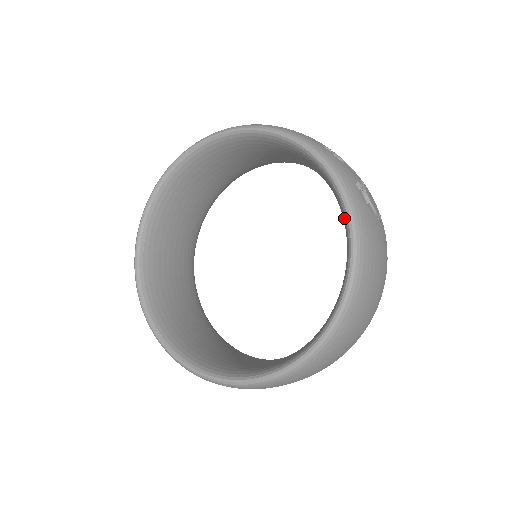
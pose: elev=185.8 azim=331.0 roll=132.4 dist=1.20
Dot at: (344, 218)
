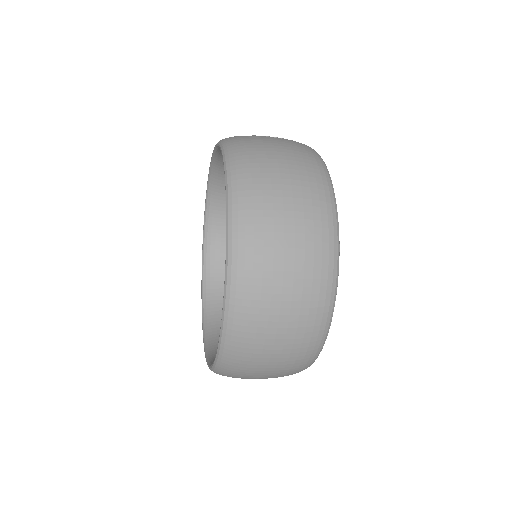
Dot at: occluded
